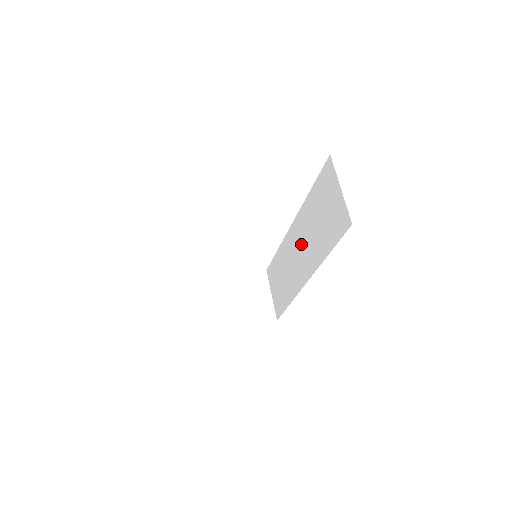
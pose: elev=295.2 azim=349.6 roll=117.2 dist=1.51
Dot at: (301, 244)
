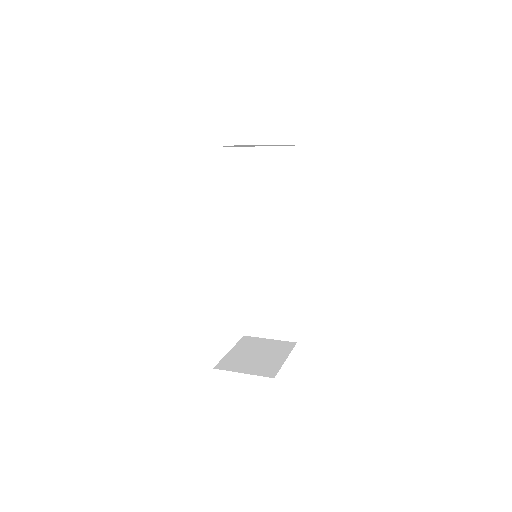
Dot at: (266, 237)
